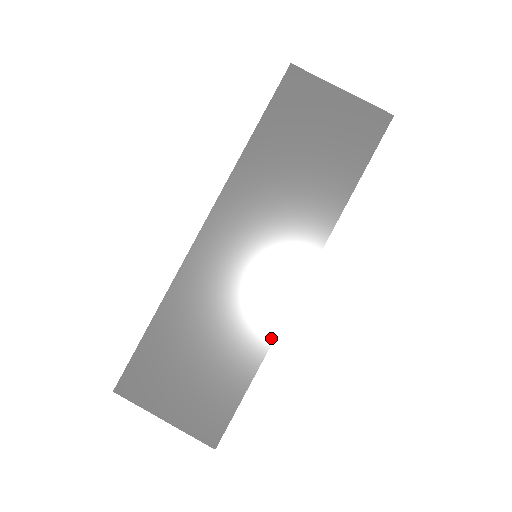
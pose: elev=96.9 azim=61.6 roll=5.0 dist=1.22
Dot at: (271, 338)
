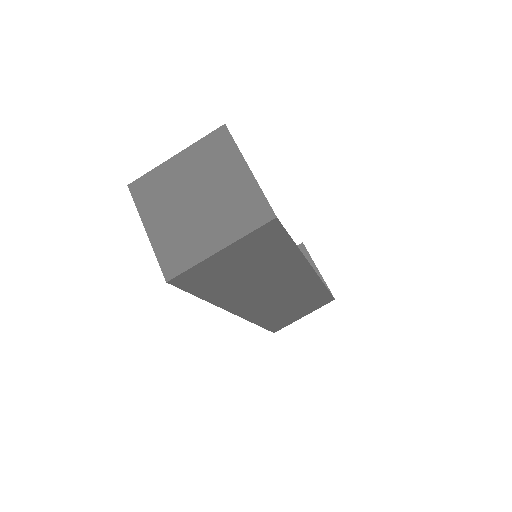
Dot at: (321, 284)
